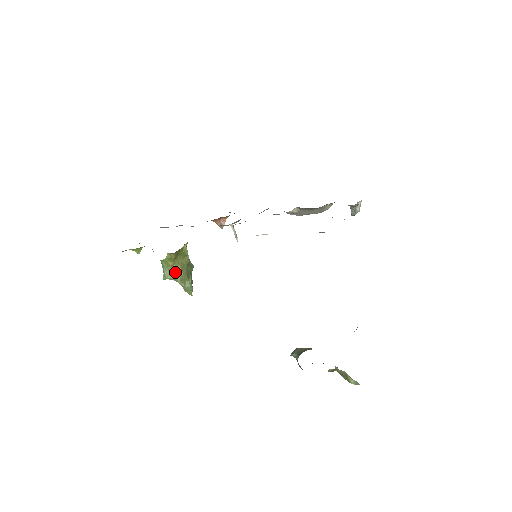
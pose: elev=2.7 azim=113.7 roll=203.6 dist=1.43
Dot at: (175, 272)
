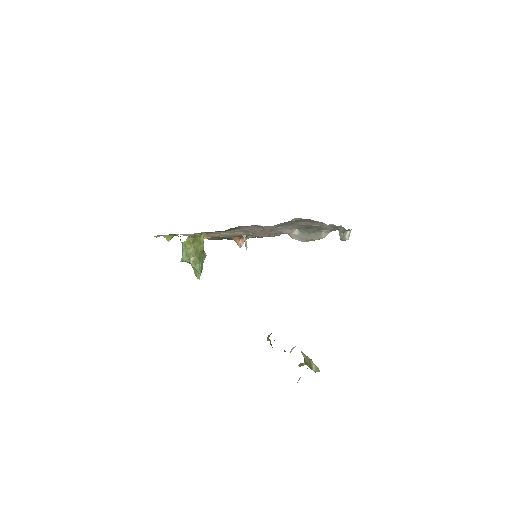
Dot at: (190, 254)
